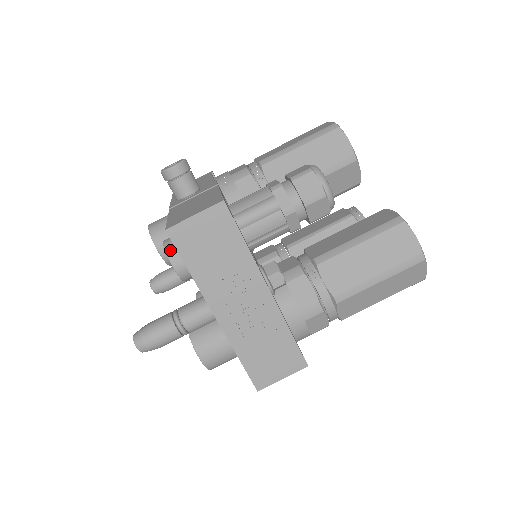
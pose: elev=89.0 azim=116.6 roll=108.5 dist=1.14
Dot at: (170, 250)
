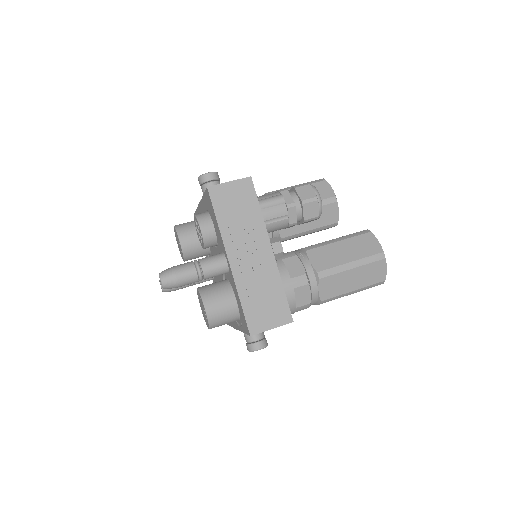
Dot at: (200, 217)
